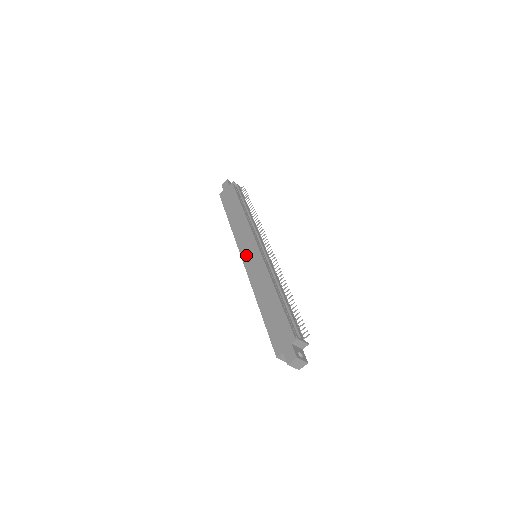
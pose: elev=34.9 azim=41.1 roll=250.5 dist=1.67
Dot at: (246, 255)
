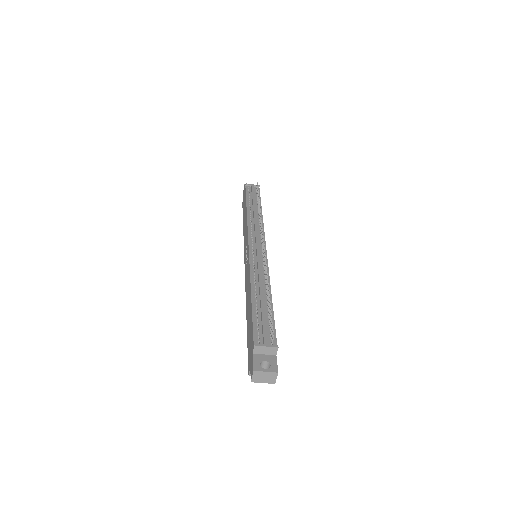
Dot at: (245, 260)
